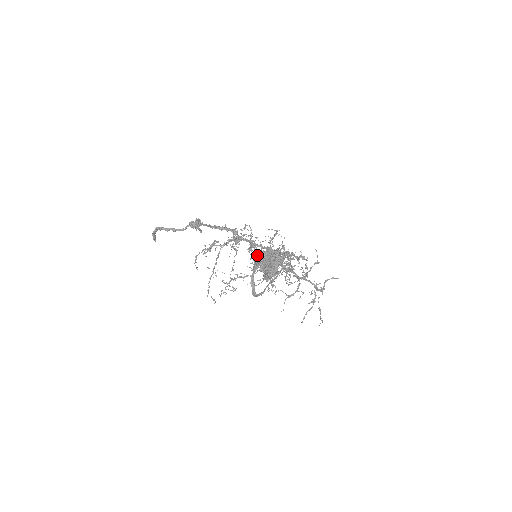
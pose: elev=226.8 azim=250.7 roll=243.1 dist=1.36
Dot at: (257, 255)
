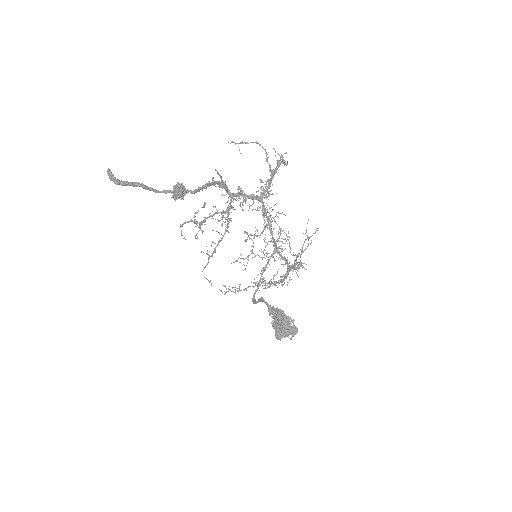
Dot at: (270, 310)
